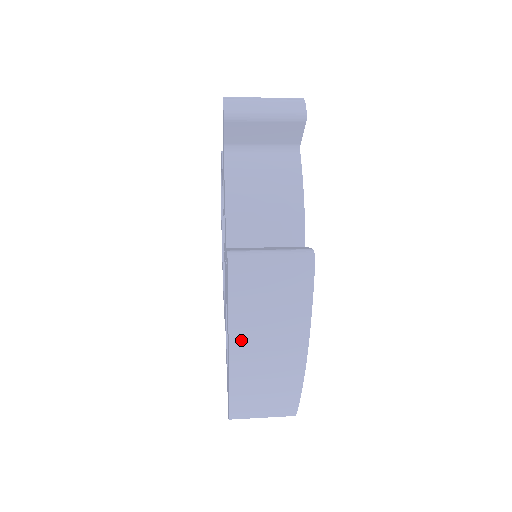
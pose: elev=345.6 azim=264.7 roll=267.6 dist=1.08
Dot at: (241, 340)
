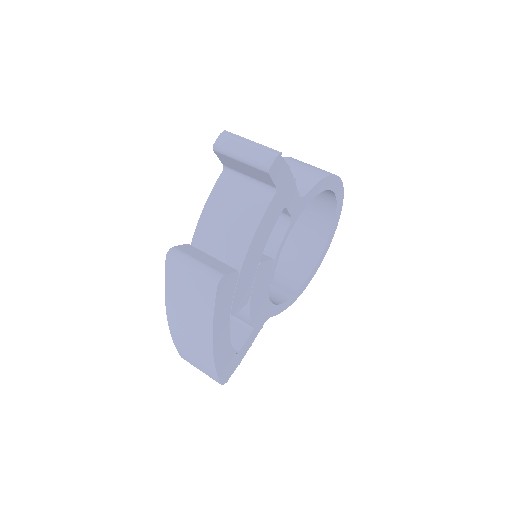
Dot at: (172, 310)
